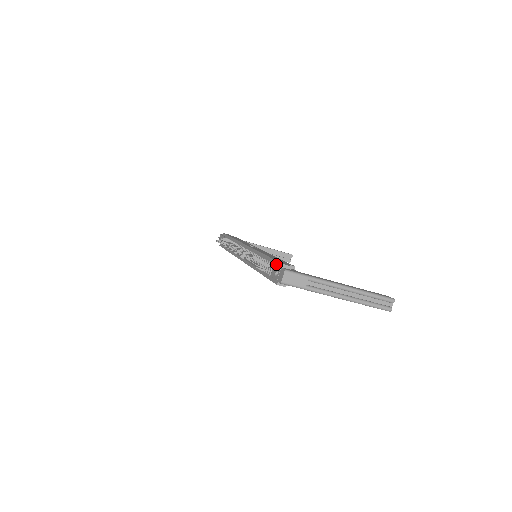
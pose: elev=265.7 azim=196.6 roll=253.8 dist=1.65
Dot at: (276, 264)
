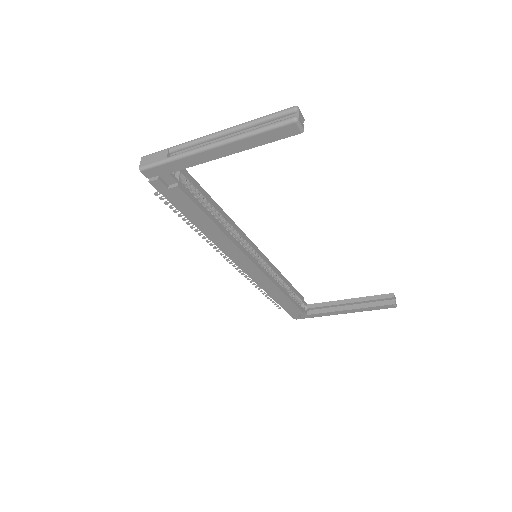
Dot at: occluded
